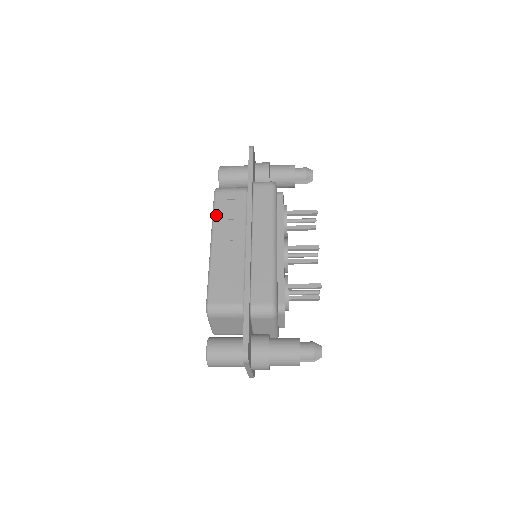
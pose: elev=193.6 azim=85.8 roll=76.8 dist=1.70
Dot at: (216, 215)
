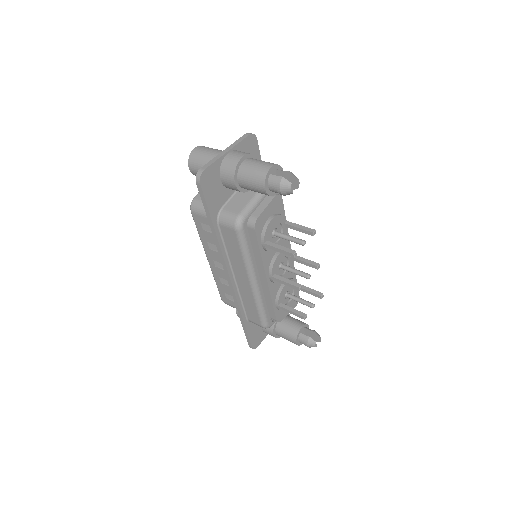
Dot at: (200, 236)
